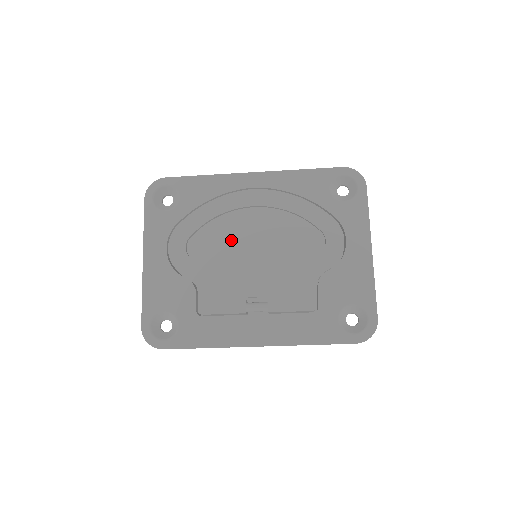
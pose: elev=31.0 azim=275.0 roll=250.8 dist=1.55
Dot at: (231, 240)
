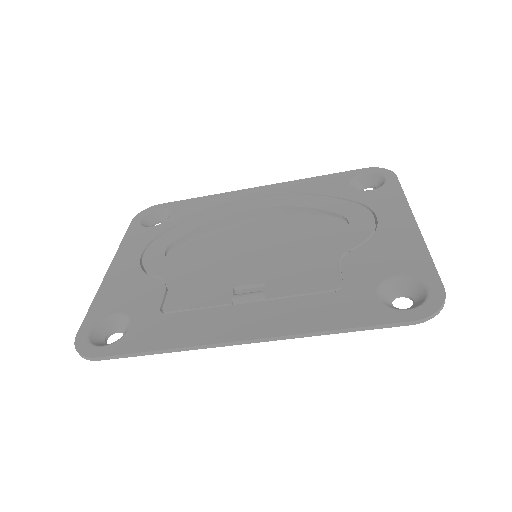
Dot at: (227, 253)
